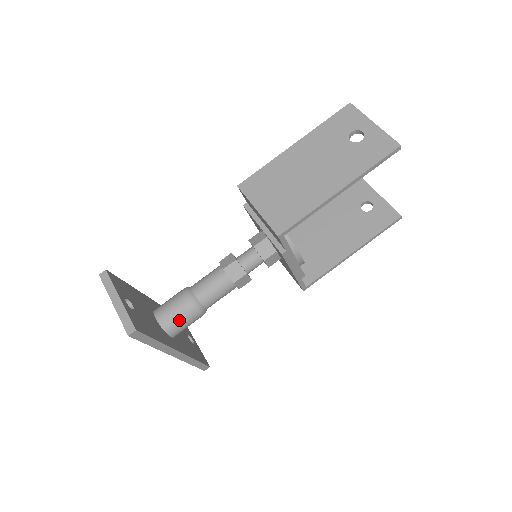
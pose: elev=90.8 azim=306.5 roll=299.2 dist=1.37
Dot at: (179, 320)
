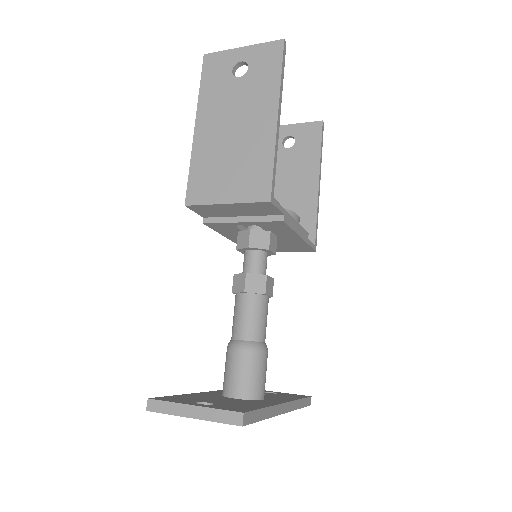
Dot at: (255, 376)
